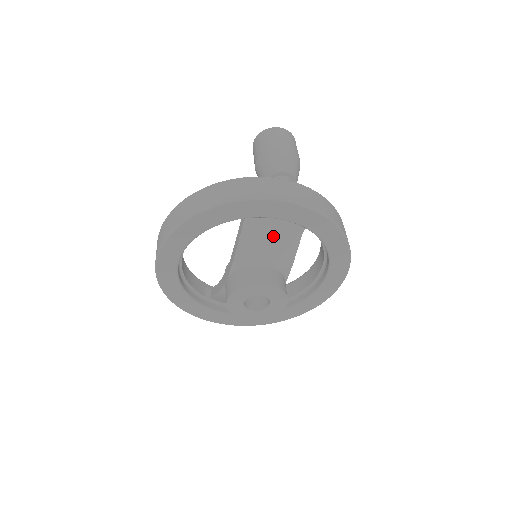
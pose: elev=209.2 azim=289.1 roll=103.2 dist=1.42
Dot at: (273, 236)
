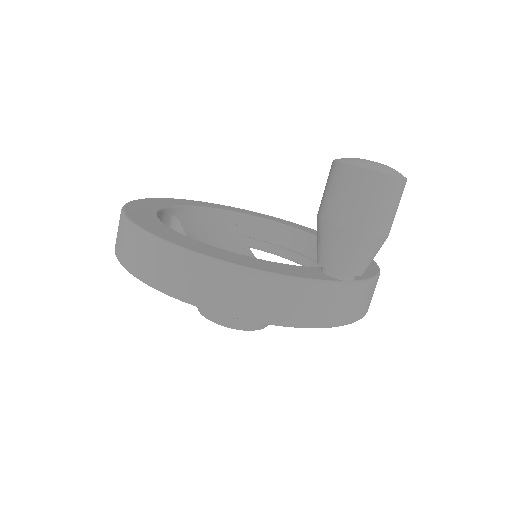
Dot at: occluded
